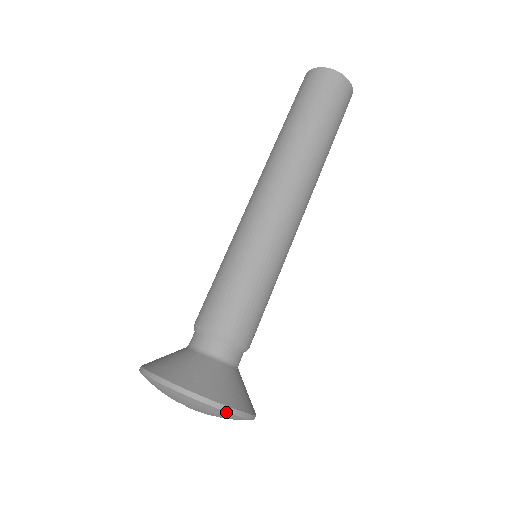
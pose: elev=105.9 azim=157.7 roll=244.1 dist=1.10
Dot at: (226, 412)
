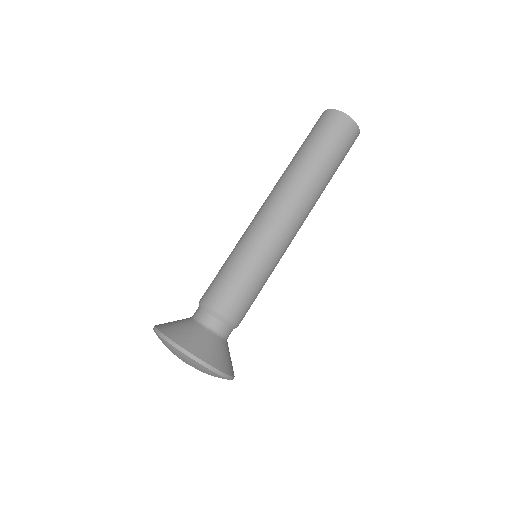
Dot at: (191, 358)
